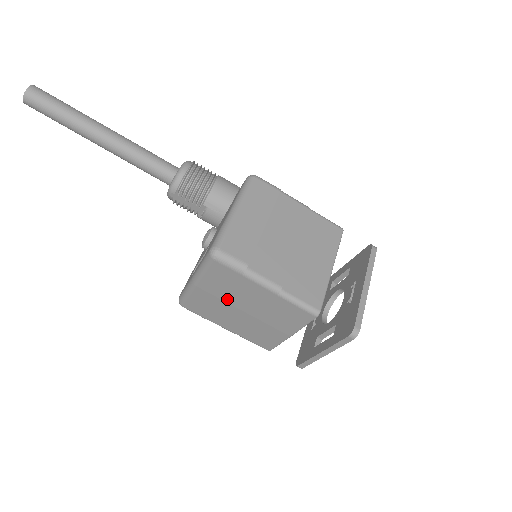
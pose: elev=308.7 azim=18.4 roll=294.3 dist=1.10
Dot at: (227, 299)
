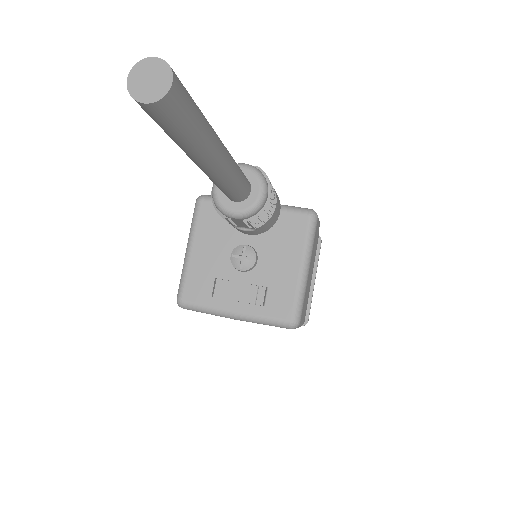
Dot at: occluded
